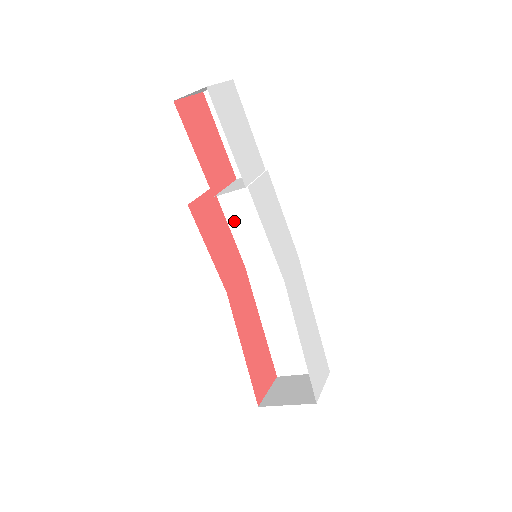
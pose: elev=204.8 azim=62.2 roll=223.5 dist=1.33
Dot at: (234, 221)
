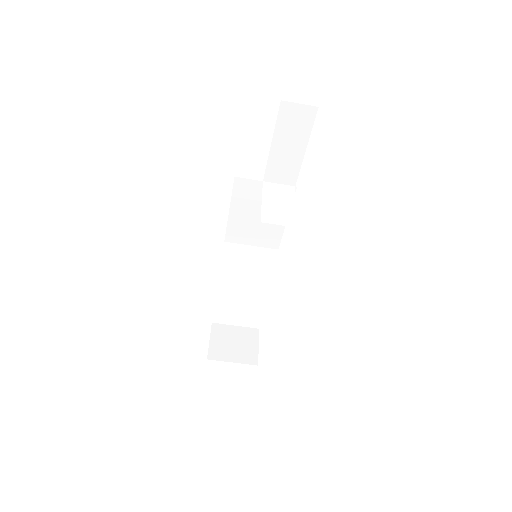
Dot at: (237, 208)
